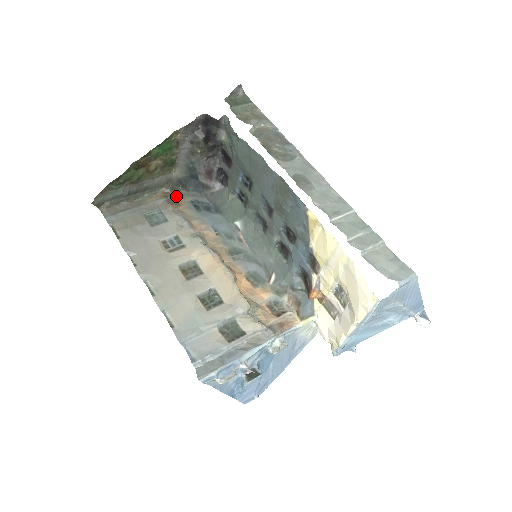
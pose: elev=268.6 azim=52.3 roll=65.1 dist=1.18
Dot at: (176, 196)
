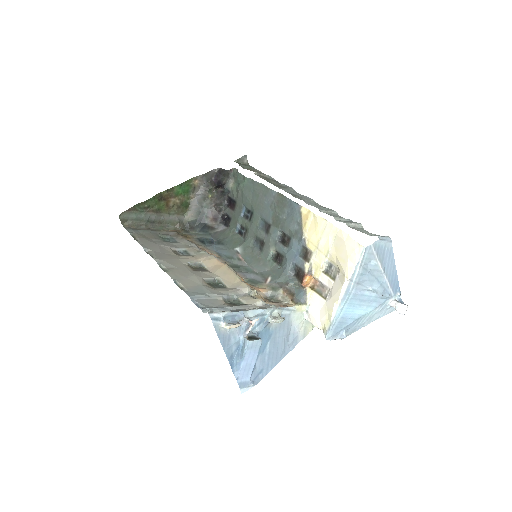
Dot at: (185, 234)
